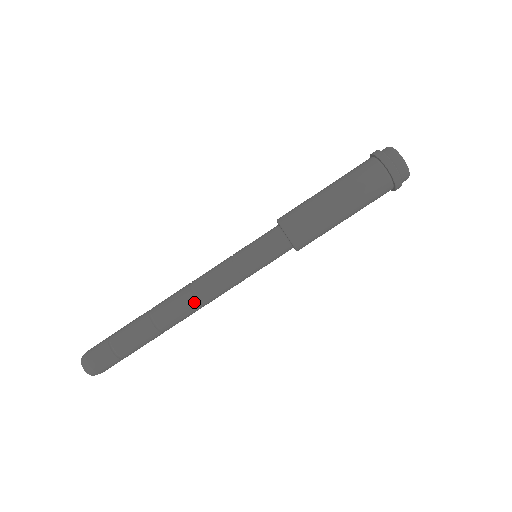
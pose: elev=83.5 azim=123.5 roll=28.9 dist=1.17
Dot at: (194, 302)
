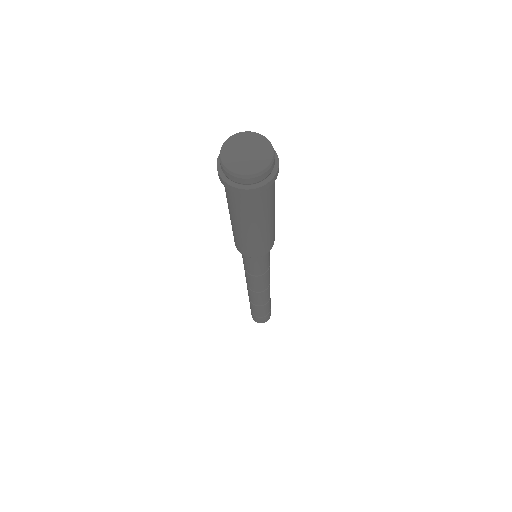
Dot at: (265, 292)
